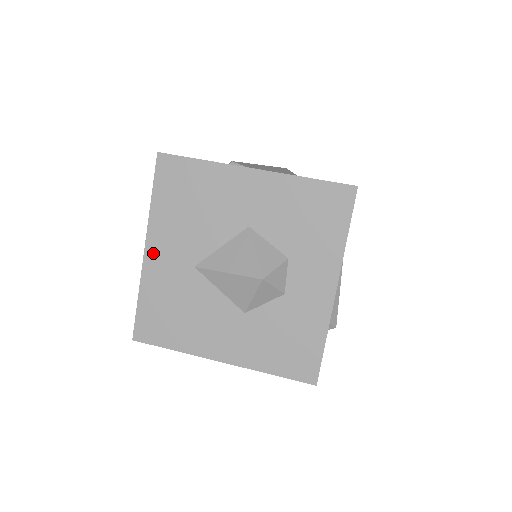
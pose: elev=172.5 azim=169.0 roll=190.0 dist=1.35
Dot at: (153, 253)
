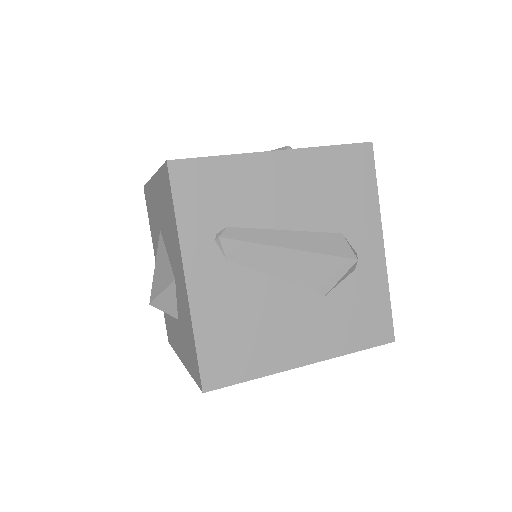
Dot at: (154, 186)
